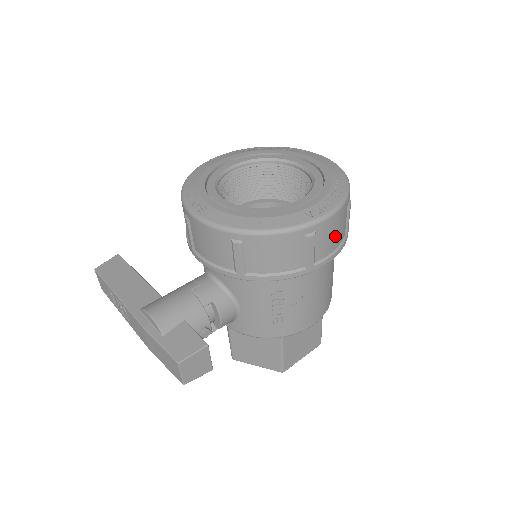
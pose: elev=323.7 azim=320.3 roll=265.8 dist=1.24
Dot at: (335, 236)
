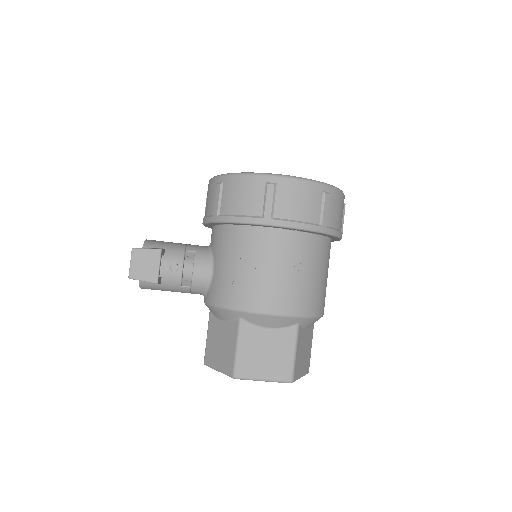
Dot at: (300, 206)
